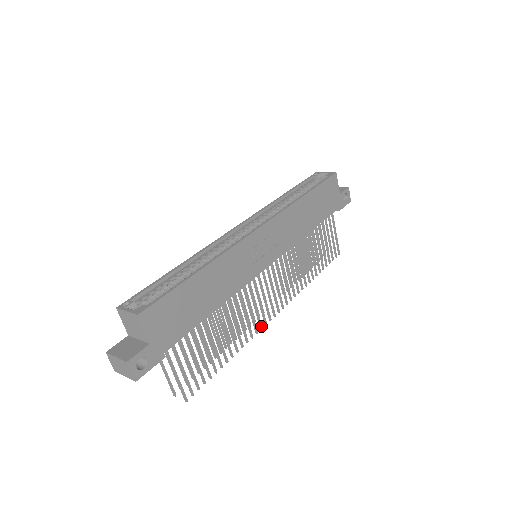
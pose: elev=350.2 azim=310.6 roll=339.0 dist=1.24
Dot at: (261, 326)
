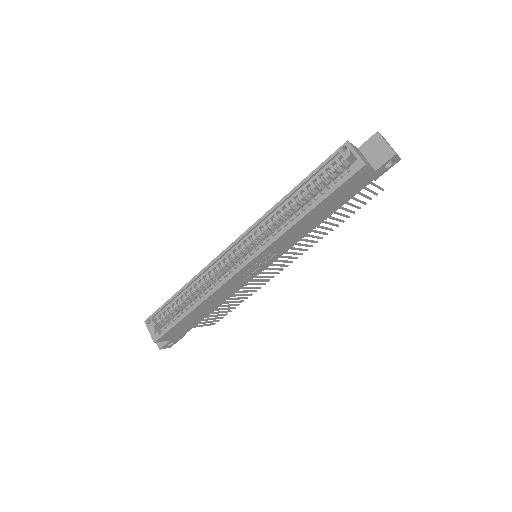
Dot at: (273, 277)
